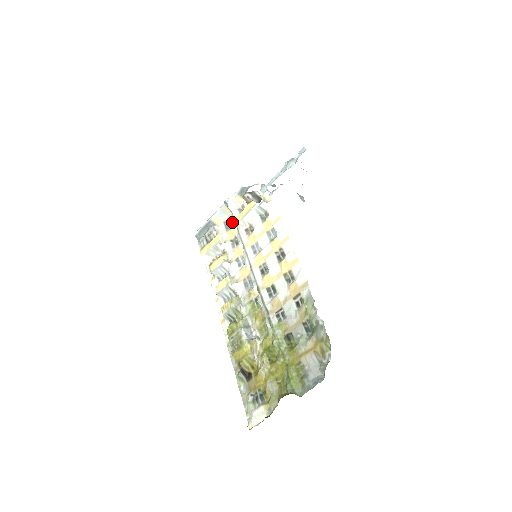
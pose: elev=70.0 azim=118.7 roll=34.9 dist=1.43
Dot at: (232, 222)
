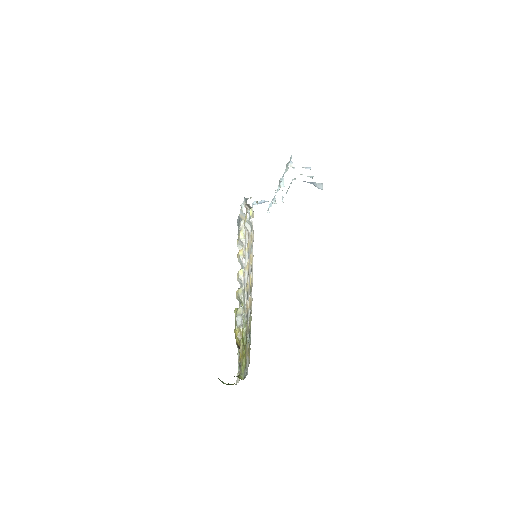
Dot at: occluded
